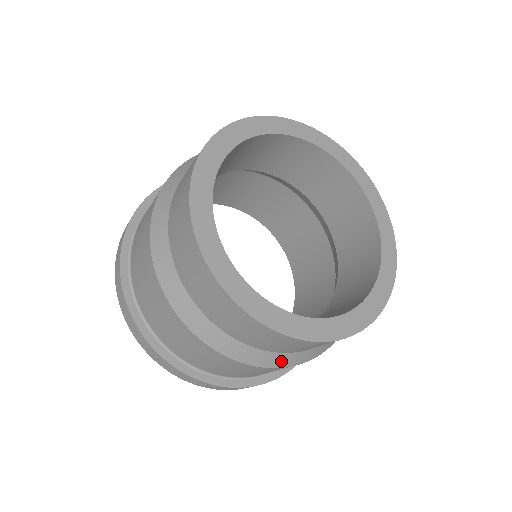
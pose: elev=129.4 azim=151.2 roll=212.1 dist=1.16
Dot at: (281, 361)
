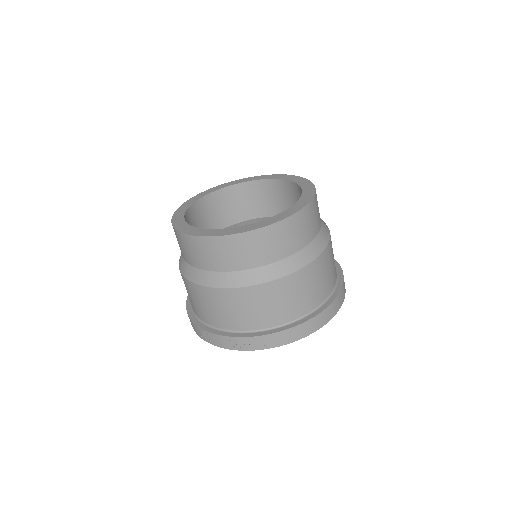
Dot at: (267, 274)
